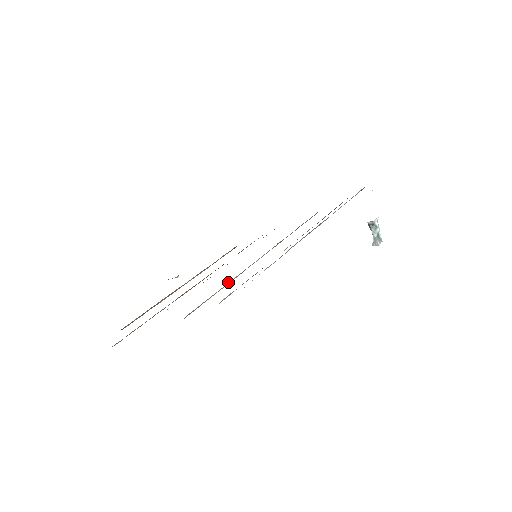
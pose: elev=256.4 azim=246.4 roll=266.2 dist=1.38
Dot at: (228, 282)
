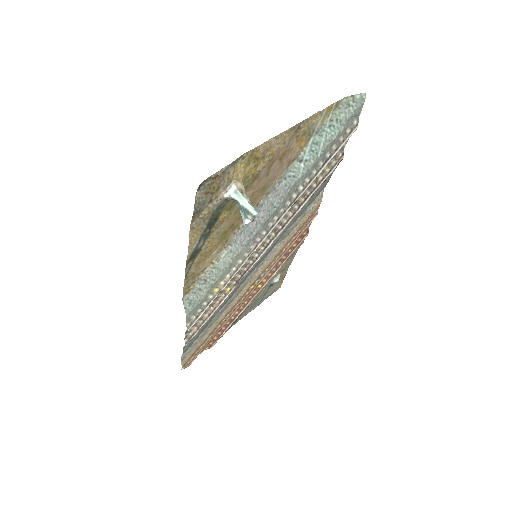
Dot at: (220, 298)
